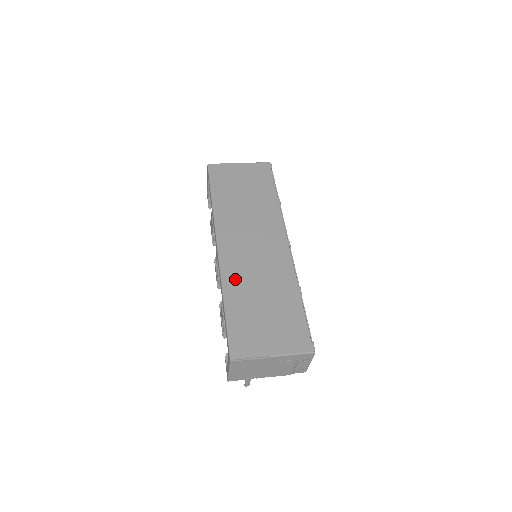
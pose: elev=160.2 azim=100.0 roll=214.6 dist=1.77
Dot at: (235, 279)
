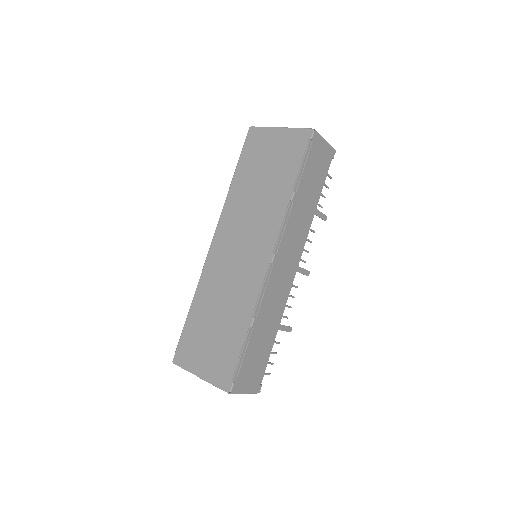
Dot at: (208, 285)
